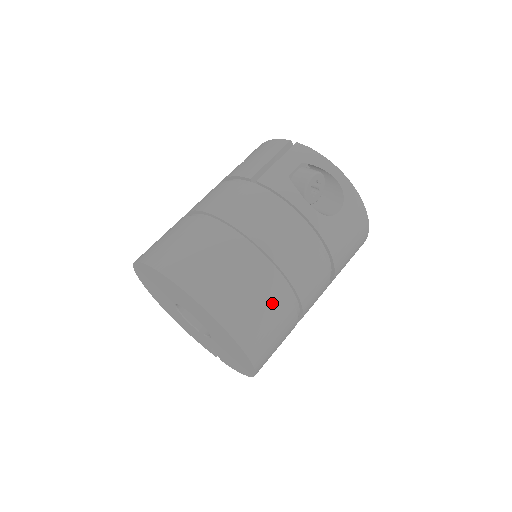
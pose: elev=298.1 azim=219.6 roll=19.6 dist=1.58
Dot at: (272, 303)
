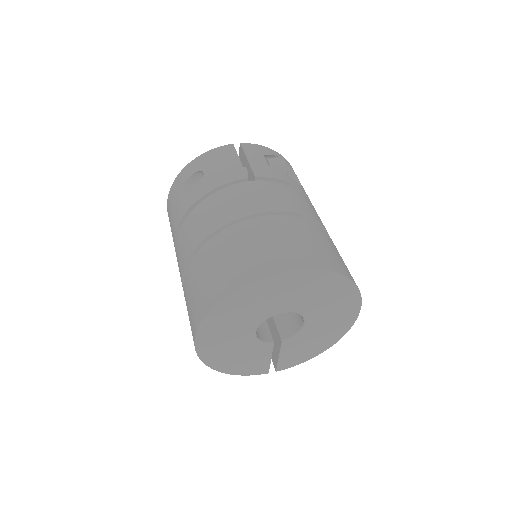
Dot at: occluded
